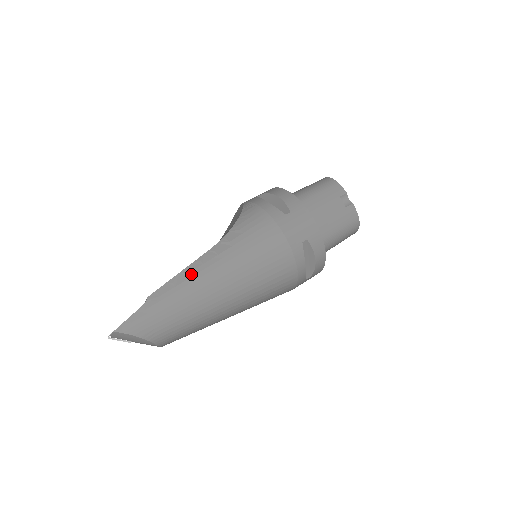
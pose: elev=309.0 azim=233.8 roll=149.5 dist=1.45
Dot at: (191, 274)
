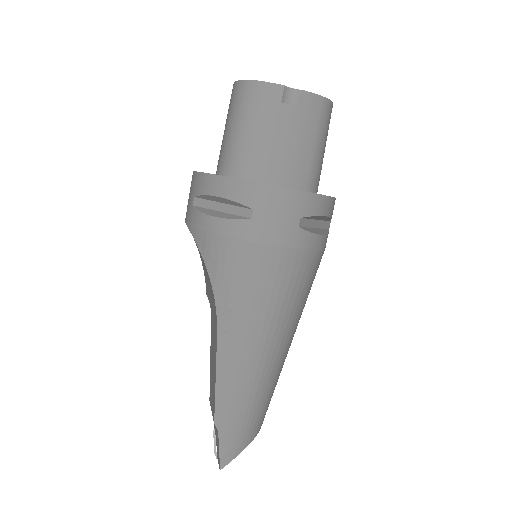
Dot at: (227, 372)
